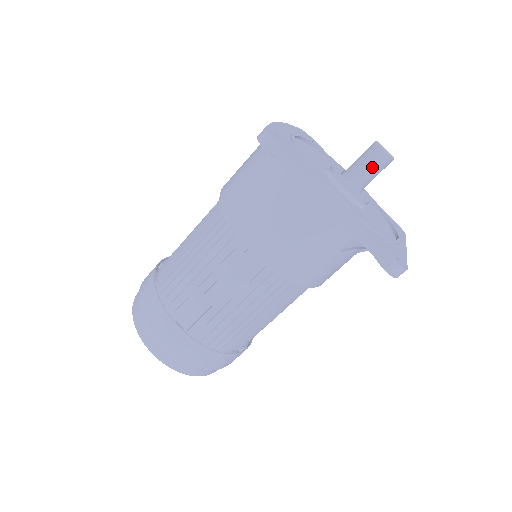
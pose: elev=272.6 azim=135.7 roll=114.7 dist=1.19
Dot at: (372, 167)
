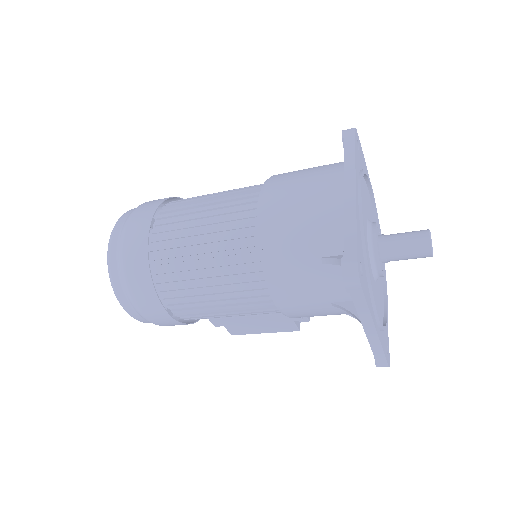
Dot at: (409, 240)
